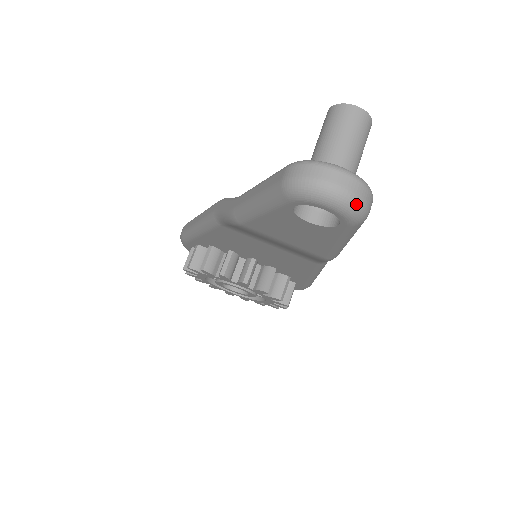
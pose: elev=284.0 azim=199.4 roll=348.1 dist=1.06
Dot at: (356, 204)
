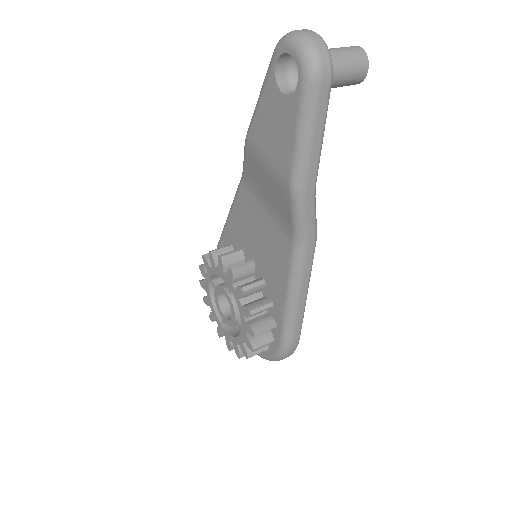
Dot at: (311, 49)
